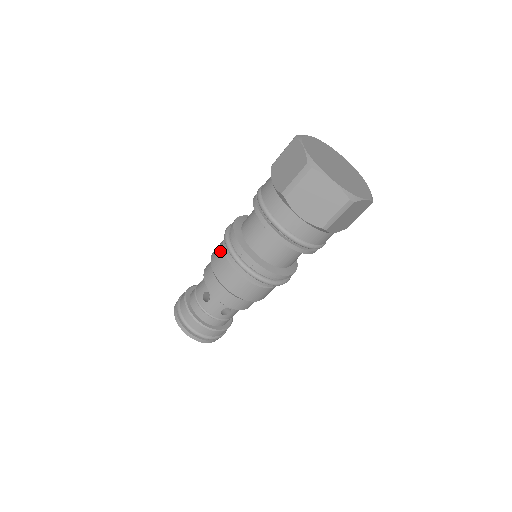
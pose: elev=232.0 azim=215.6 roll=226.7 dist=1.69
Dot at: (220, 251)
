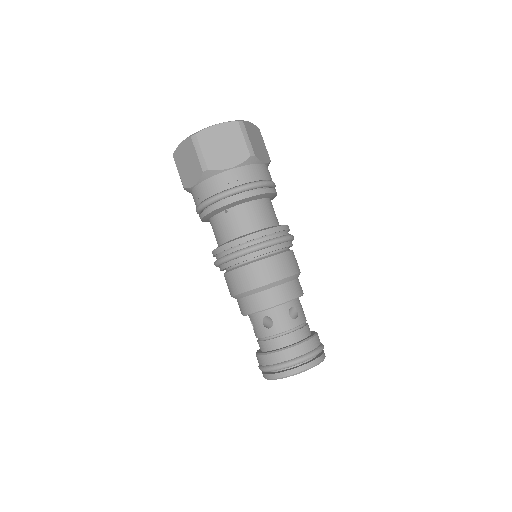
Dot at: (229, 277)
